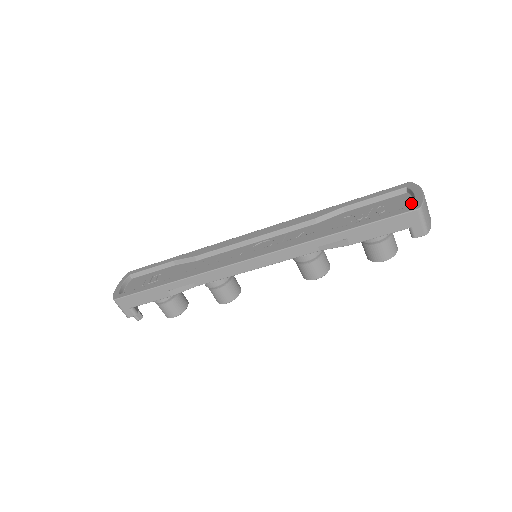
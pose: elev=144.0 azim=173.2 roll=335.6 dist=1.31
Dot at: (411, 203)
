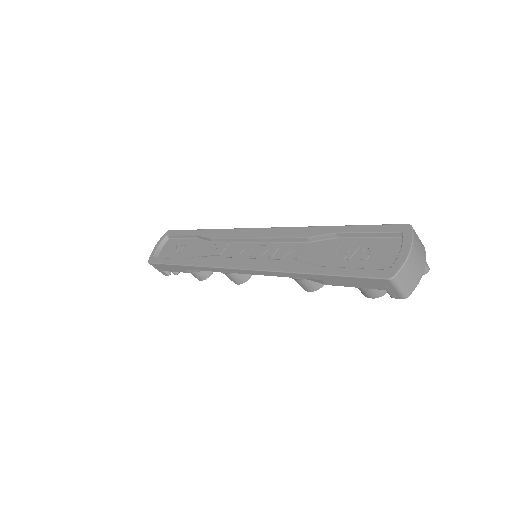
Dot at: (395, 260)
